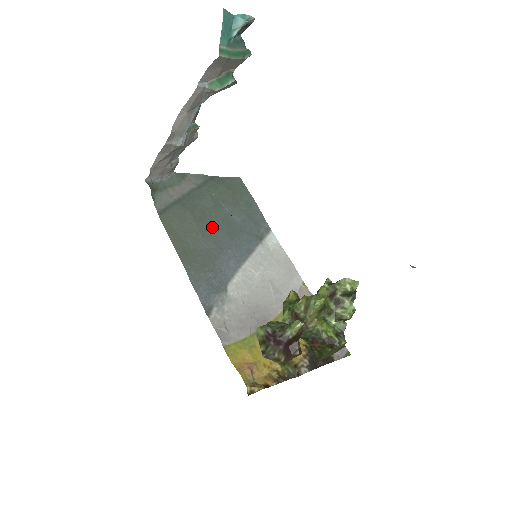
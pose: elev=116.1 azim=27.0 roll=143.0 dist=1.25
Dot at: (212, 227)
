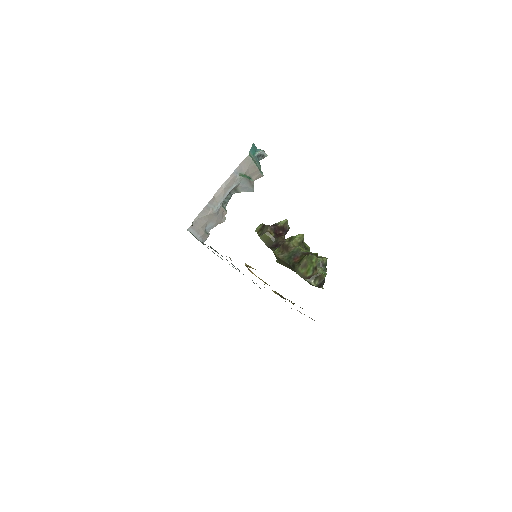
Dot at: occluded
